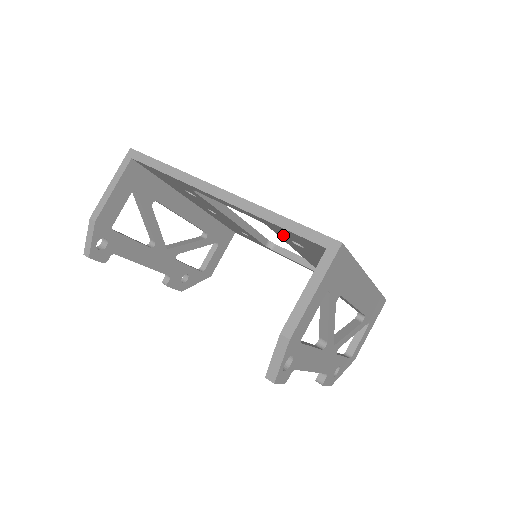
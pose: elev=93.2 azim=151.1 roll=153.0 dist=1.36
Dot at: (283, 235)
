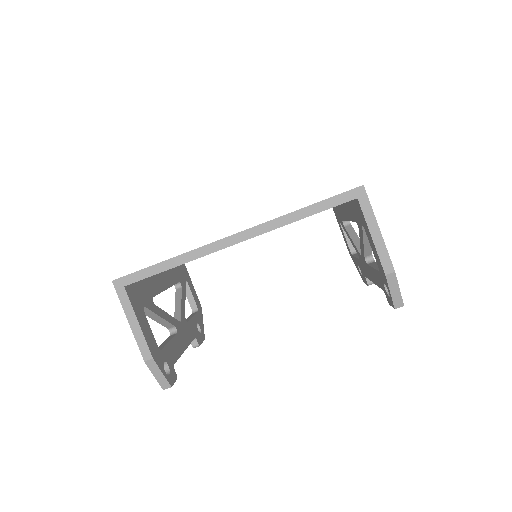
Dot at: occluded
